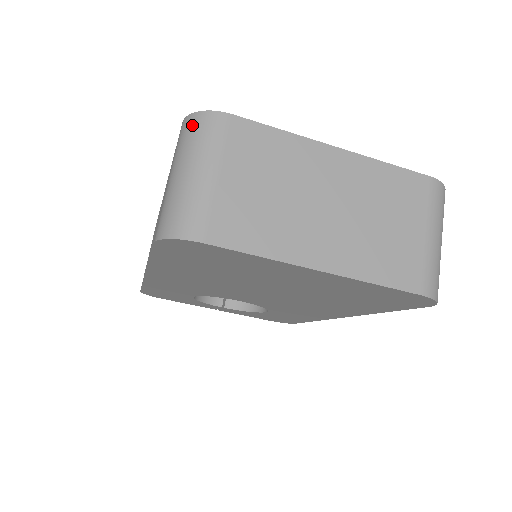
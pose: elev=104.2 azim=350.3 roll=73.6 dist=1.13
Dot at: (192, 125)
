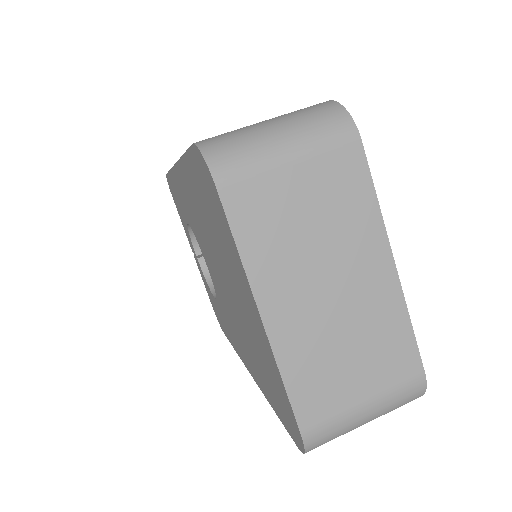
Dot at: (328, 110)
